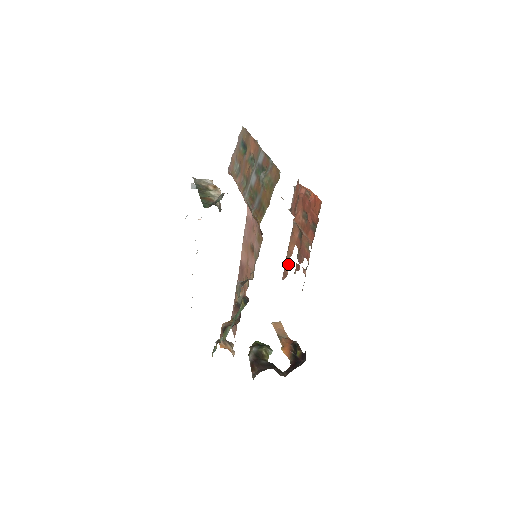
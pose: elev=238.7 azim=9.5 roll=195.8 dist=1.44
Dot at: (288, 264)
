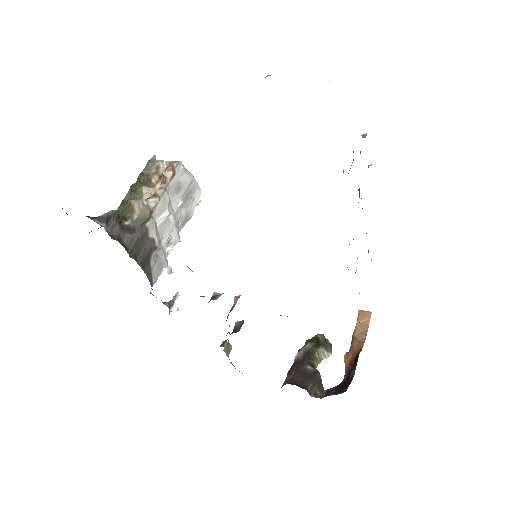
Dot at: occluded
